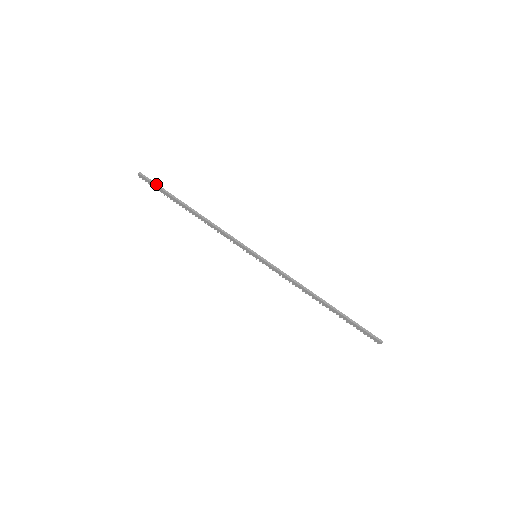
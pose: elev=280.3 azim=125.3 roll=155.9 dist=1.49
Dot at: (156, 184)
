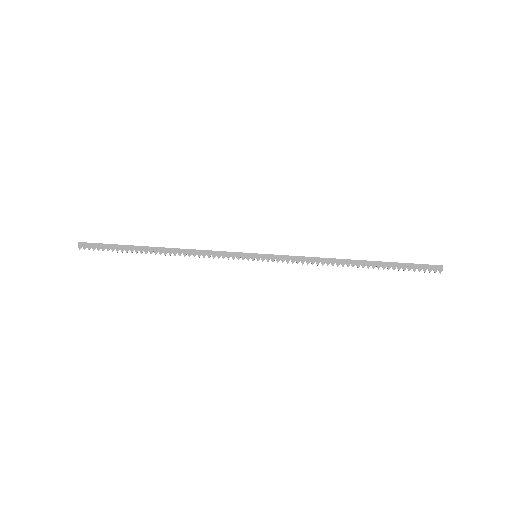
Dot at: (104, 244)
